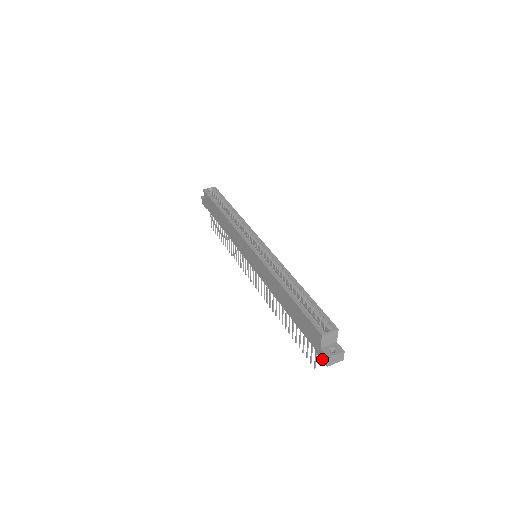
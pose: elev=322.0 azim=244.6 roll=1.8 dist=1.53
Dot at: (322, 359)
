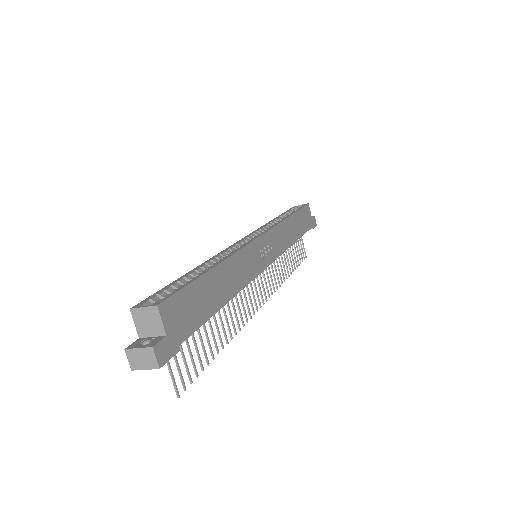
Dot at: occluded
